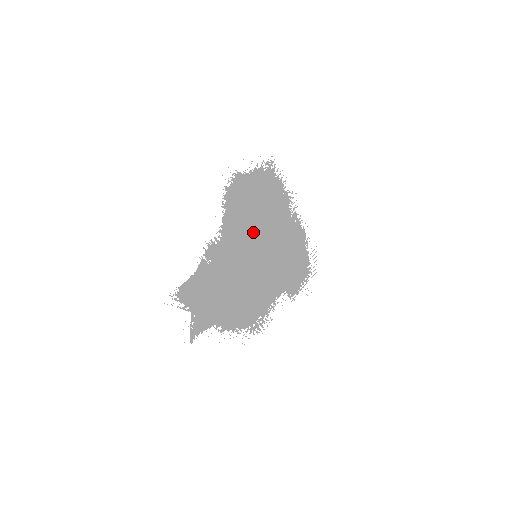
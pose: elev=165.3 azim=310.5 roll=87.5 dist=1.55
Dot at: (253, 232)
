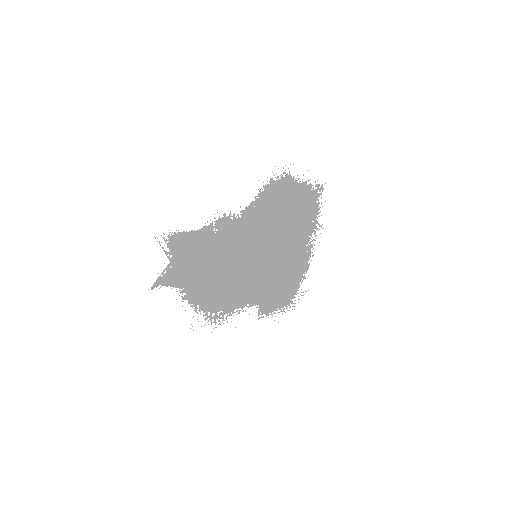
Dot at: (268, 234)
